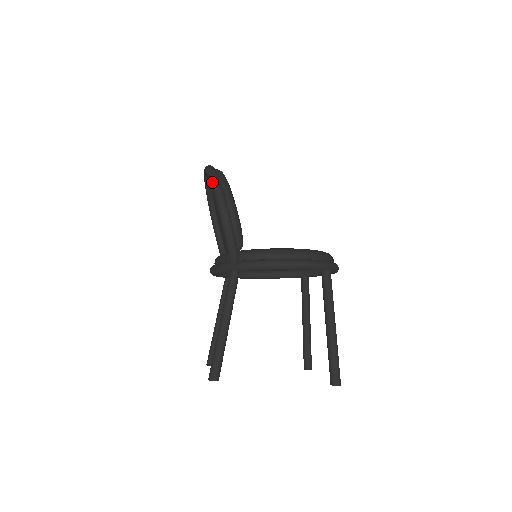
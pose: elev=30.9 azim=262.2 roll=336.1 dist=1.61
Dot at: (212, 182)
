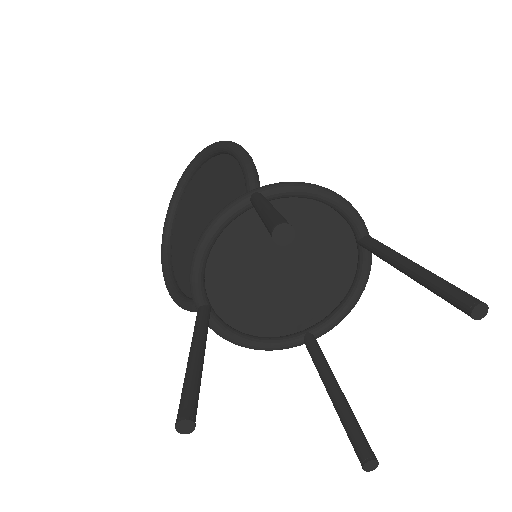
Dot at: (211, 144)
